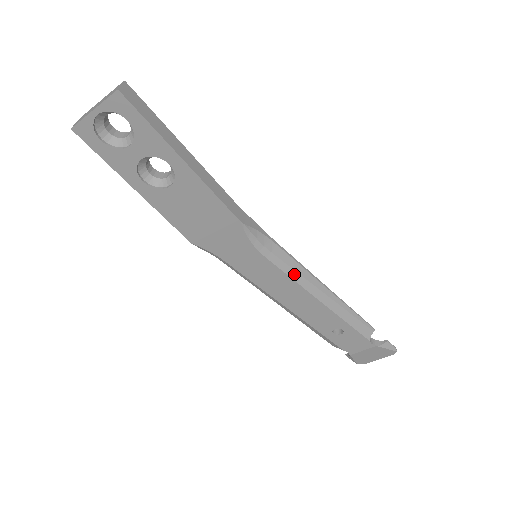
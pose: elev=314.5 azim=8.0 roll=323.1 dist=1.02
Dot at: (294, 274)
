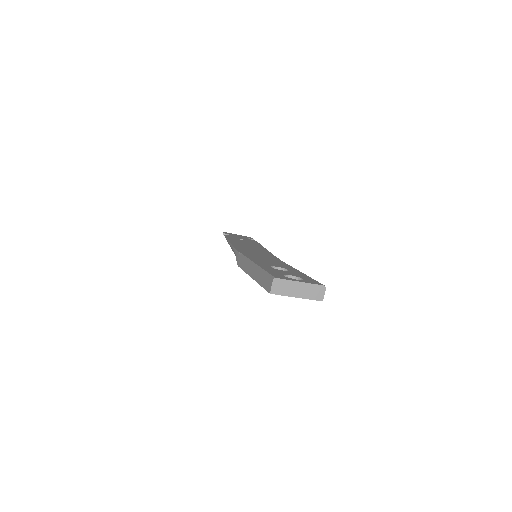
Dot at: occluded
